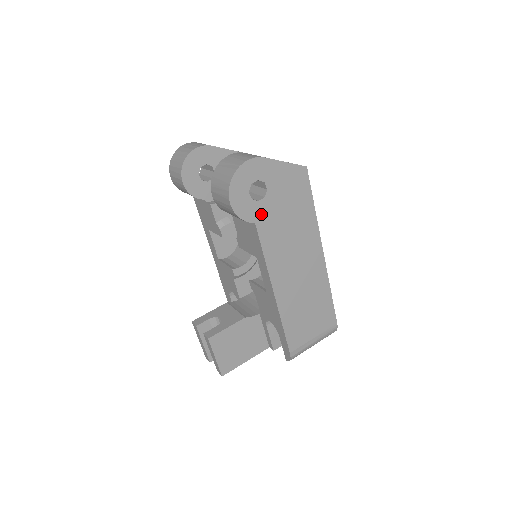
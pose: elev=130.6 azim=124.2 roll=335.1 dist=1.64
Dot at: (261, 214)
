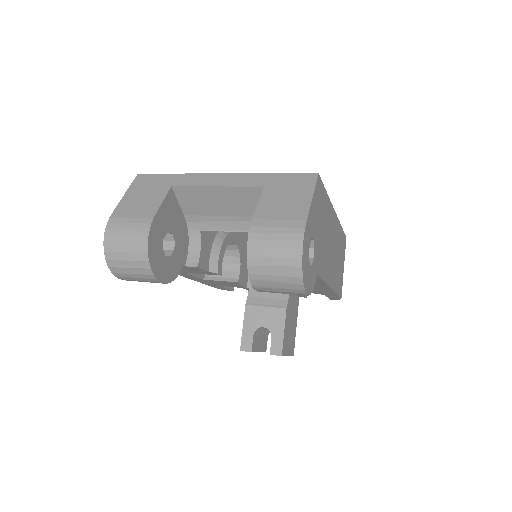
Dot at: (316, 262)
